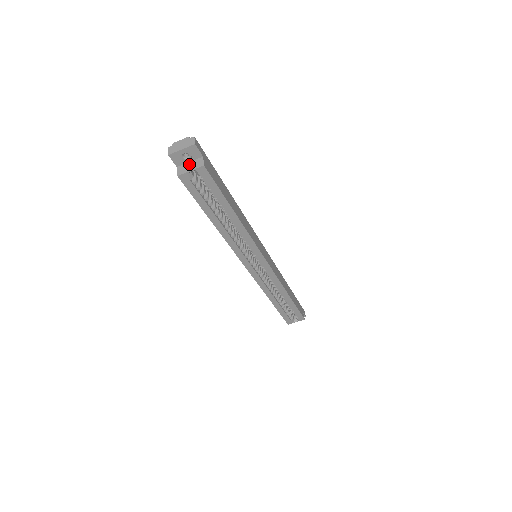
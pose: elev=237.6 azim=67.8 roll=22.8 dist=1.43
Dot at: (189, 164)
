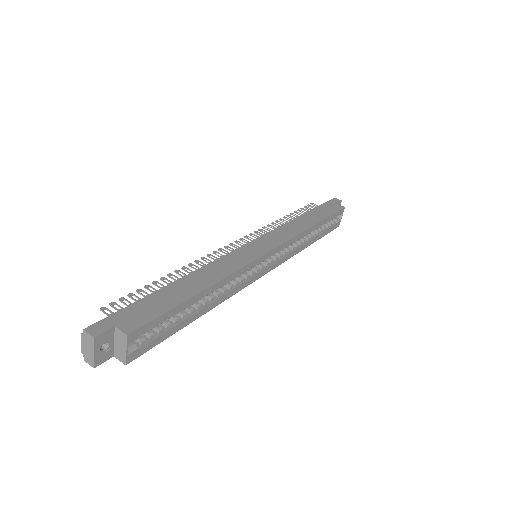
Dot at: (117, 345)
